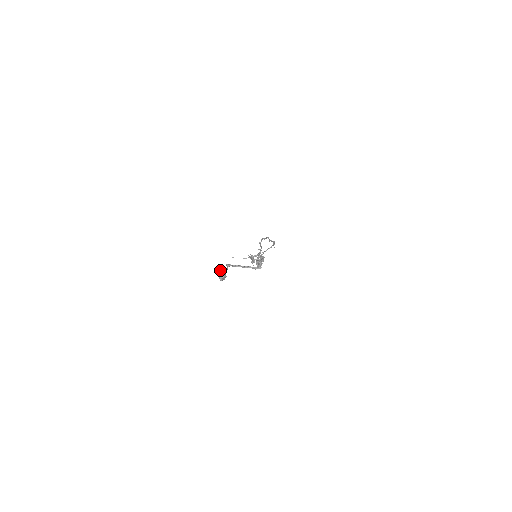
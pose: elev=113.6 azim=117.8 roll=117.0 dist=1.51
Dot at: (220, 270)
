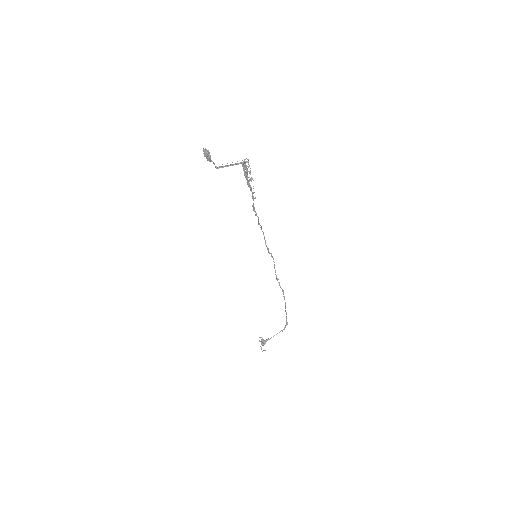
Dot at: (206, 149)
